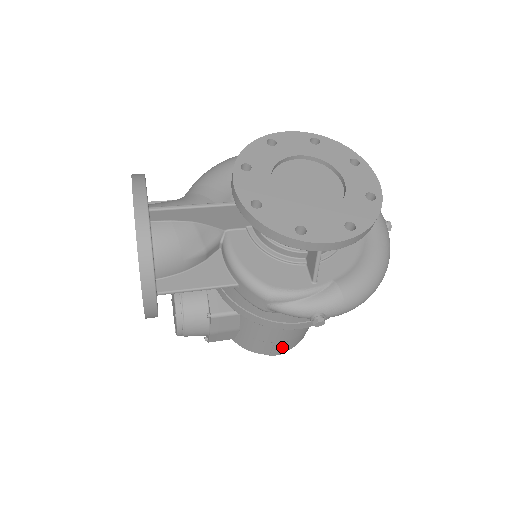
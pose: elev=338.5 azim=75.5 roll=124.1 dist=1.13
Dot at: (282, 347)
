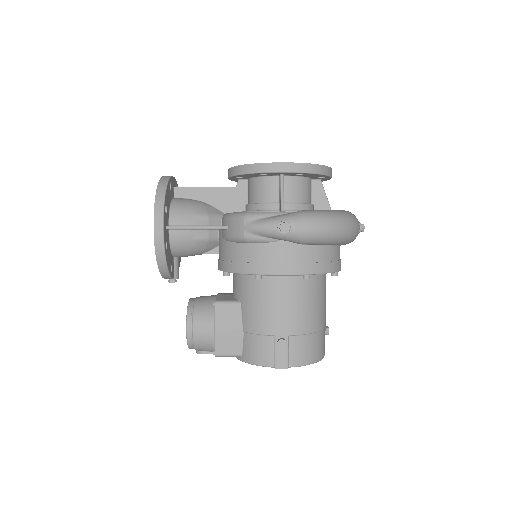
Dot at: (282, 340)
